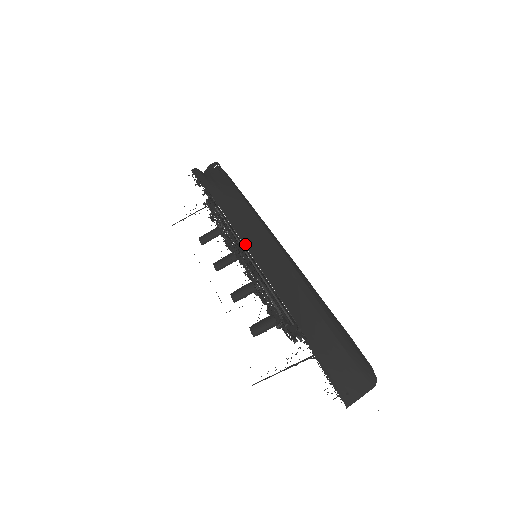
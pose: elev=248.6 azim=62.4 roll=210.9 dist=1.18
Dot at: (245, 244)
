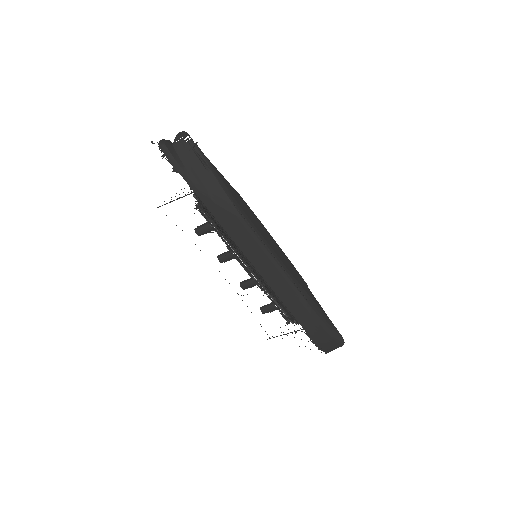
Dot at: (250, 261)
